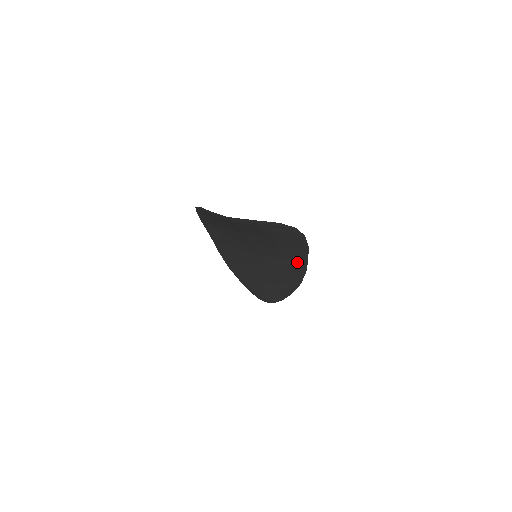
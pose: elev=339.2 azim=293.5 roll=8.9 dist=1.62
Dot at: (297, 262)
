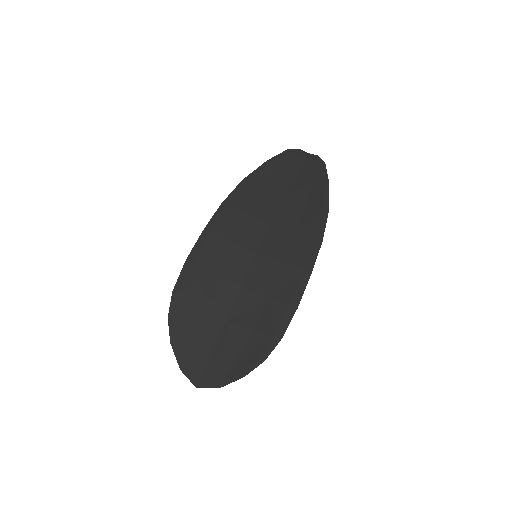
Dot at: (302, 262)
